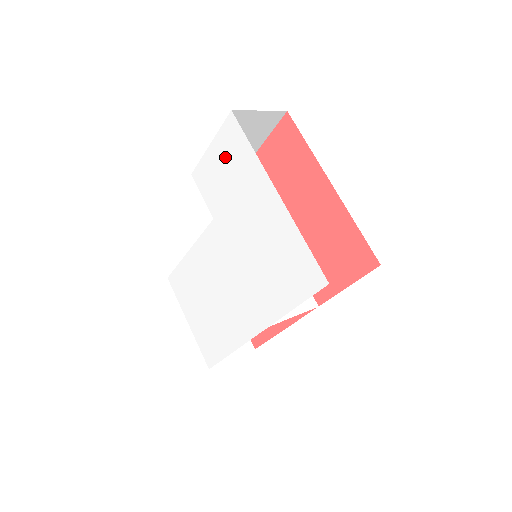
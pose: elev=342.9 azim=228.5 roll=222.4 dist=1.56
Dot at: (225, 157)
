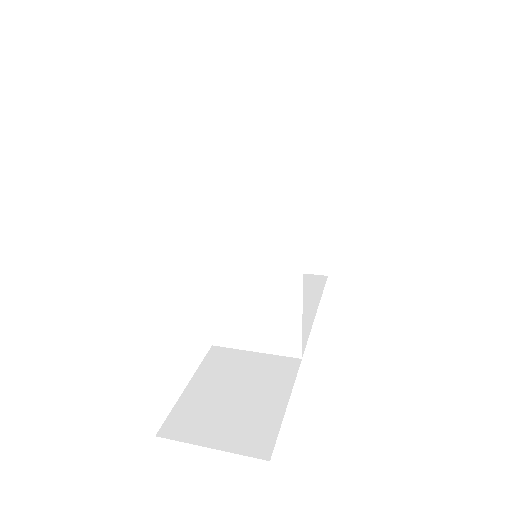
Dot at: occluded
